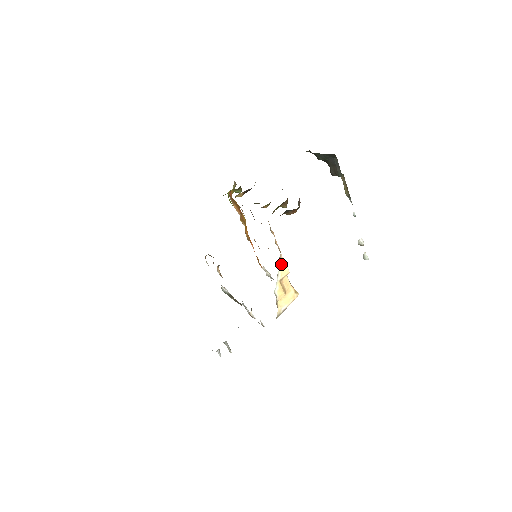
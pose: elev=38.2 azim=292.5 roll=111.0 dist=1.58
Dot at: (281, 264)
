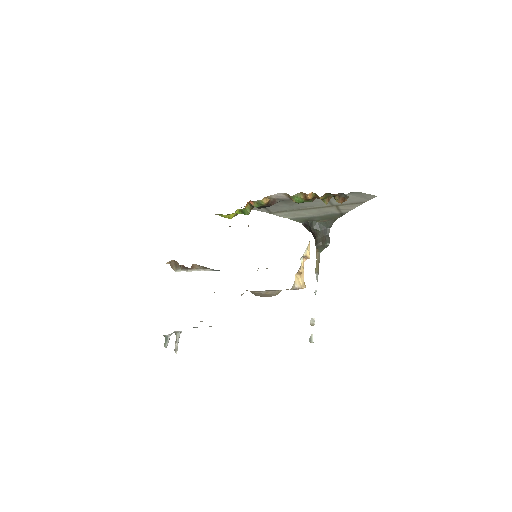
Dot at: (309, 244)
